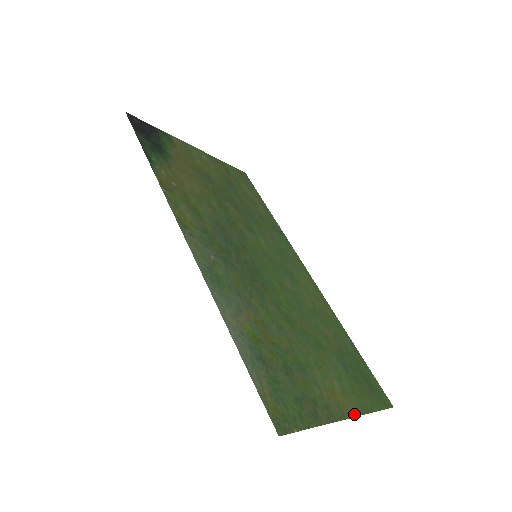
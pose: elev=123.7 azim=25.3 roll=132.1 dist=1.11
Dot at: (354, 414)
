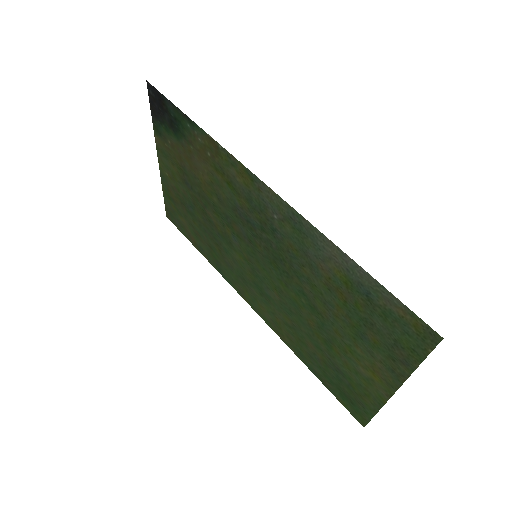
Dot at: (388, 396)
